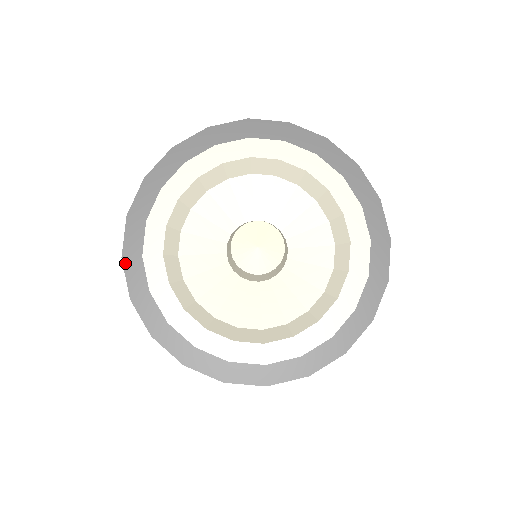
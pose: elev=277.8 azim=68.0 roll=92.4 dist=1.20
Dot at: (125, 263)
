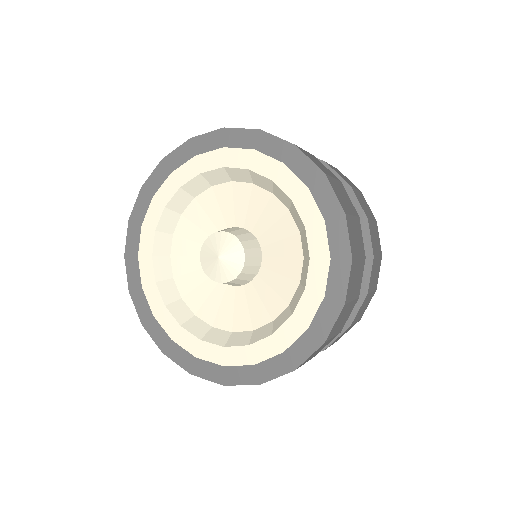
Dot at: (132, 296)
